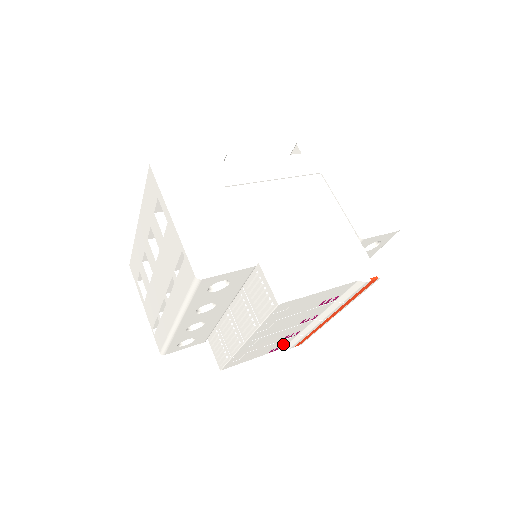
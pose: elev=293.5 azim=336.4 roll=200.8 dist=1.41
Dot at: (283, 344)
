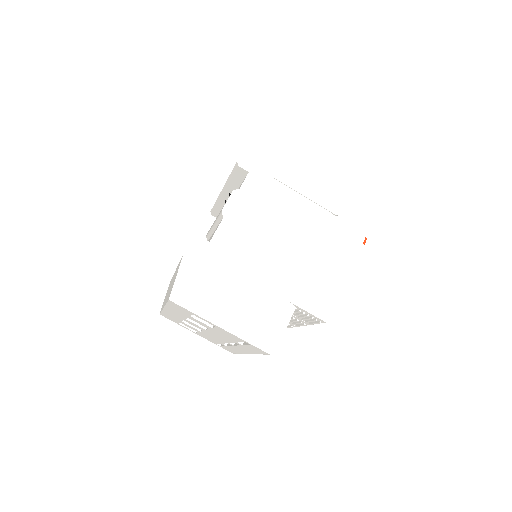
Dot at: occluded
